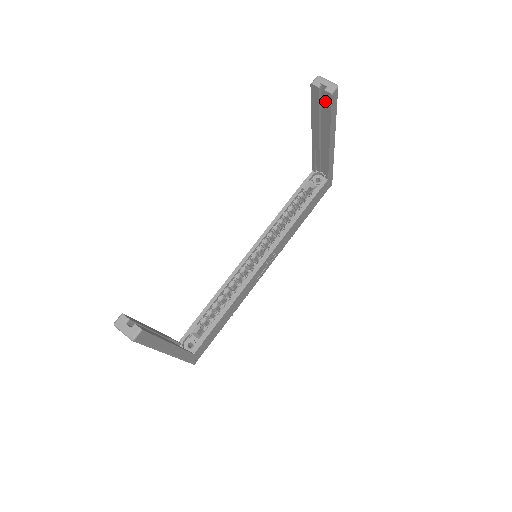
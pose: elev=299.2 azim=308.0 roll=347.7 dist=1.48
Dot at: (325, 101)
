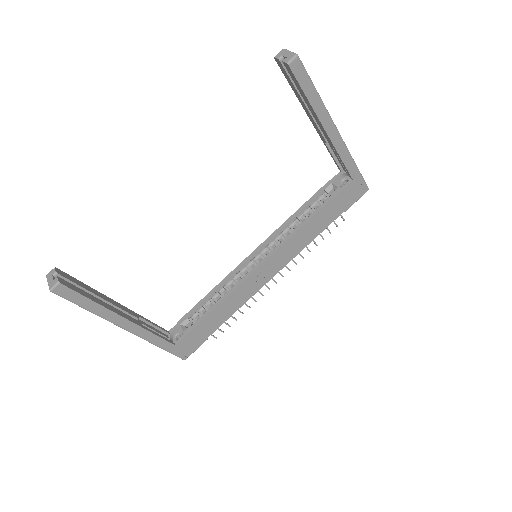
Dot at: (291, 75)
